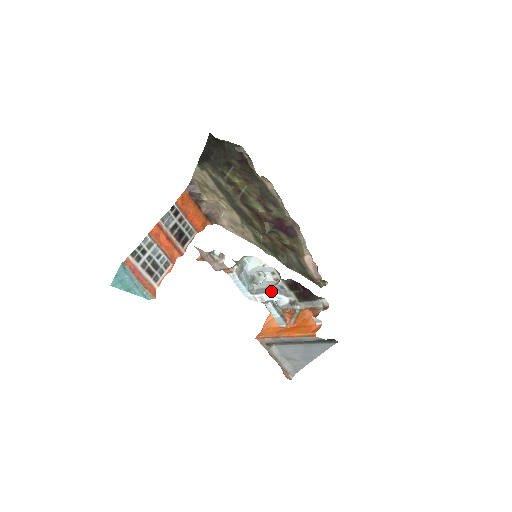
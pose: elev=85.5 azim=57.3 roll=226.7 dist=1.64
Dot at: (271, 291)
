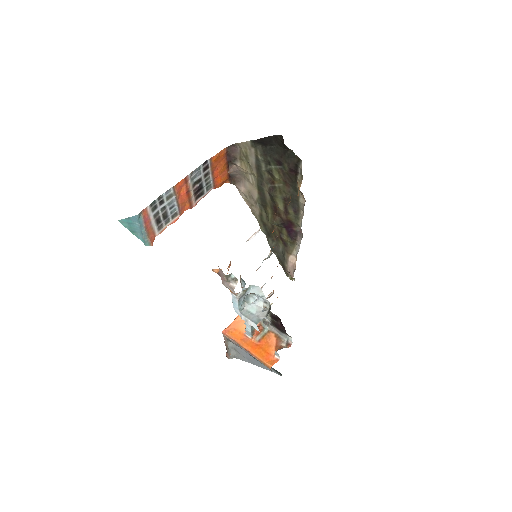
Dot at: (257, 323)
